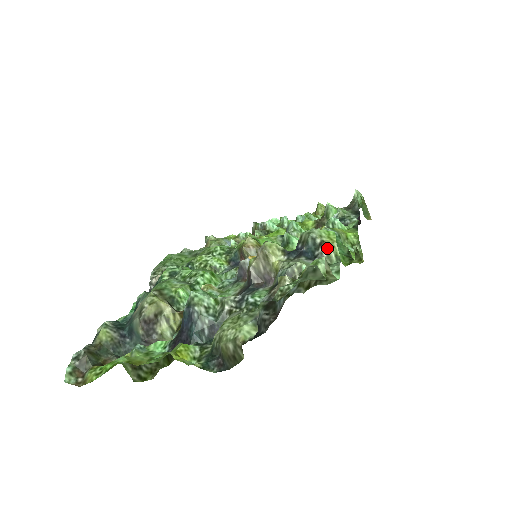
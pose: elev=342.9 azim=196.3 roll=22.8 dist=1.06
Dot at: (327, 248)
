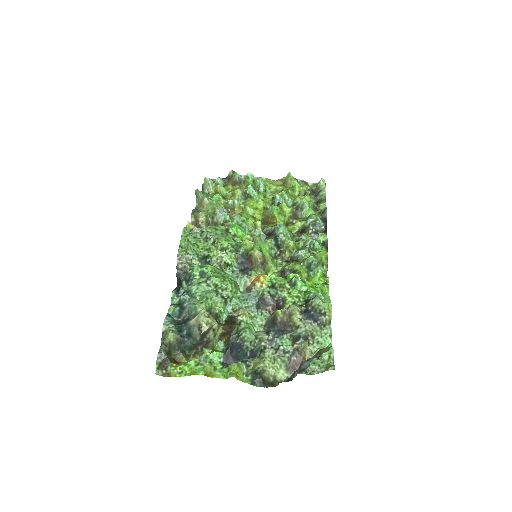
Dot at: (327, 317)
